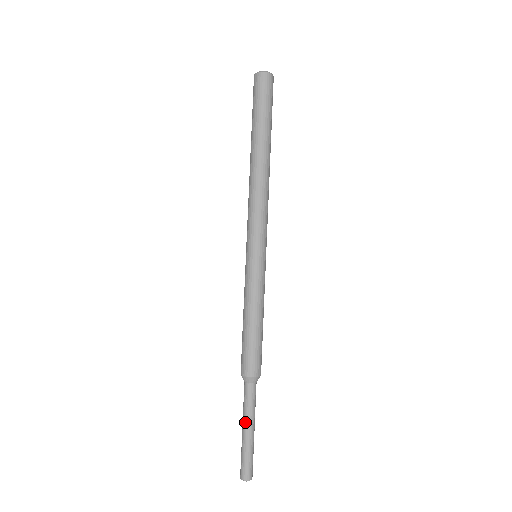
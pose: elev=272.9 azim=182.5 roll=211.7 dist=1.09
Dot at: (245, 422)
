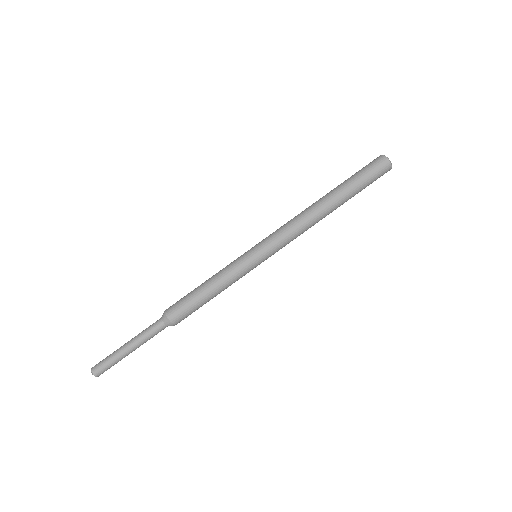
Dot at: (133, 338)
